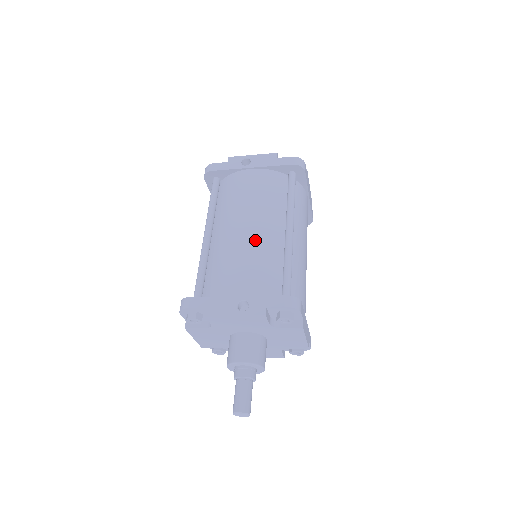
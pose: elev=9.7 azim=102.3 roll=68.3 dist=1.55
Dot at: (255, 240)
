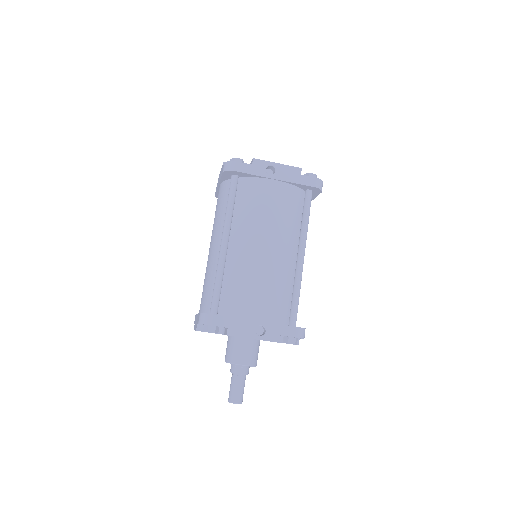
Dot at: (274, 264)
